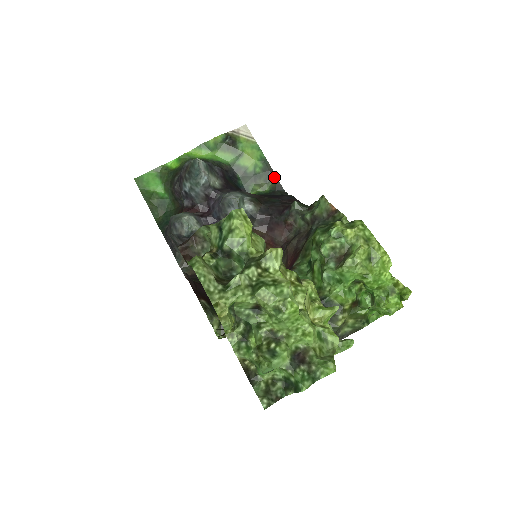
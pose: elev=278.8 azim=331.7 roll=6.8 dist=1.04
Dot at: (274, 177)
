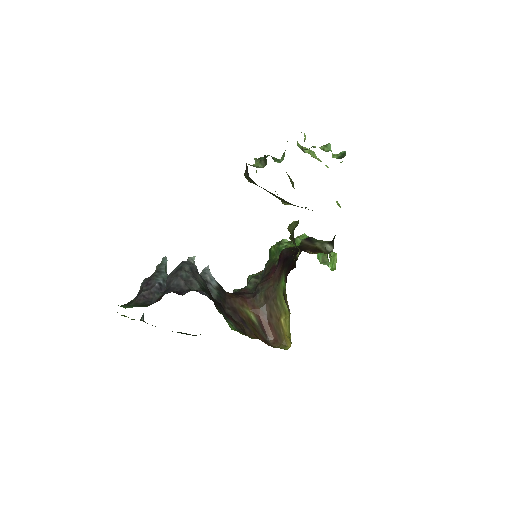
Dot at: occluded
